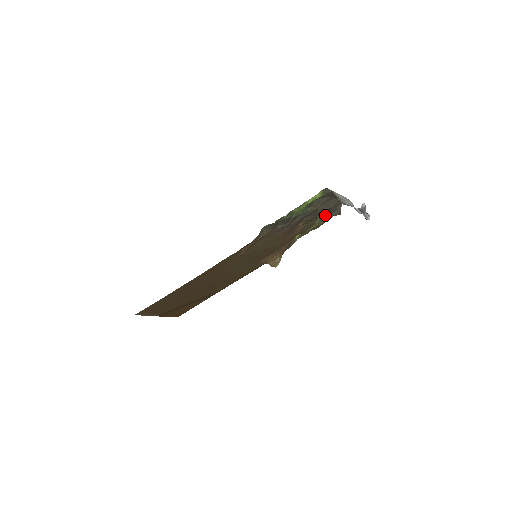
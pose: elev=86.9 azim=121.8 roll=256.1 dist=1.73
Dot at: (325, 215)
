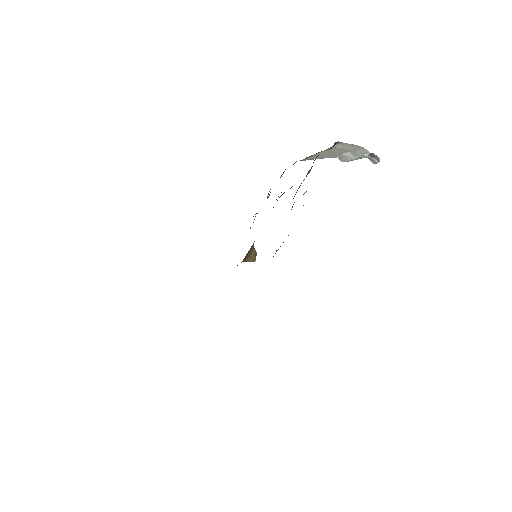
Dot at: occluded
